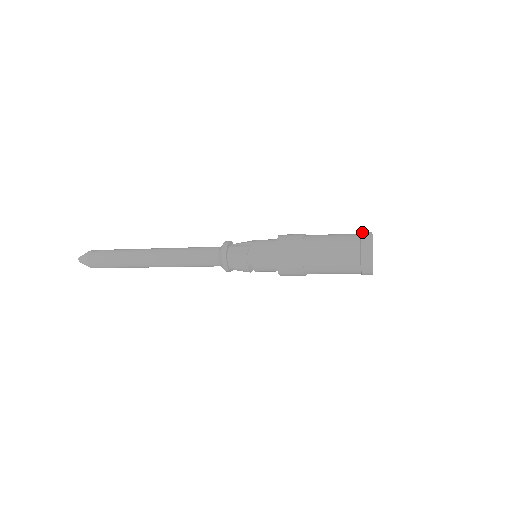
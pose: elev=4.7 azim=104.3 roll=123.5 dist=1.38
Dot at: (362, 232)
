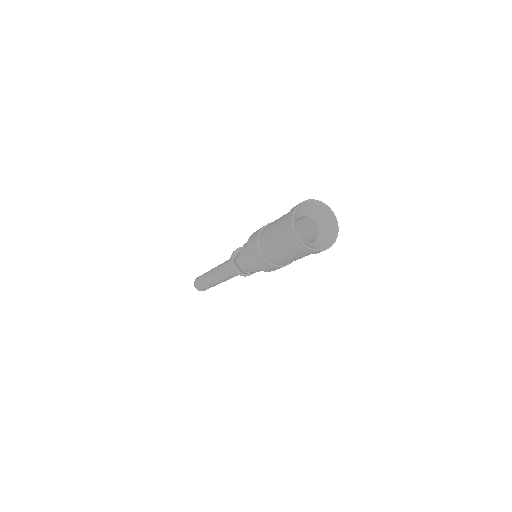
Dot at: occluded
